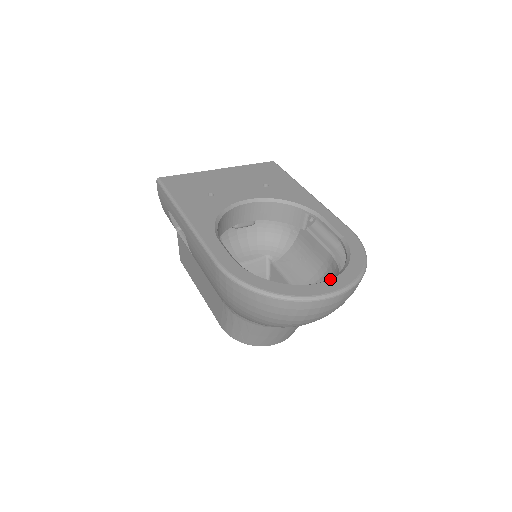
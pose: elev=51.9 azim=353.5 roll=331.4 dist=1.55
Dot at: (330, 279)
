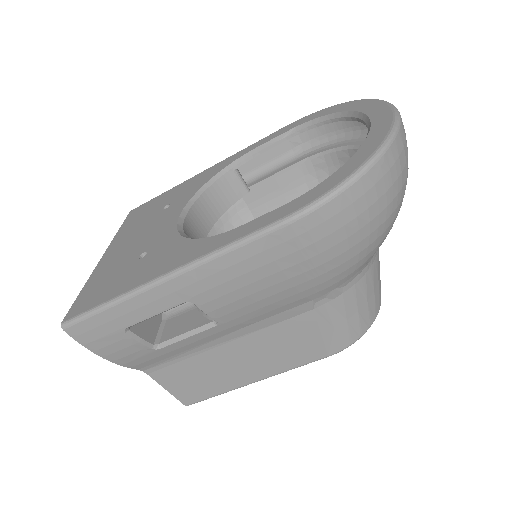
Dot at: (366, 115)
